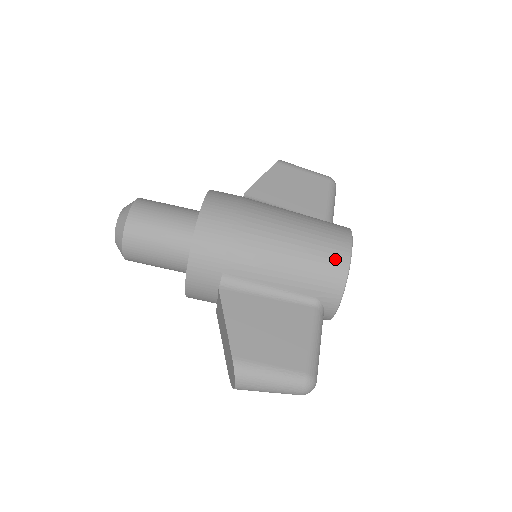
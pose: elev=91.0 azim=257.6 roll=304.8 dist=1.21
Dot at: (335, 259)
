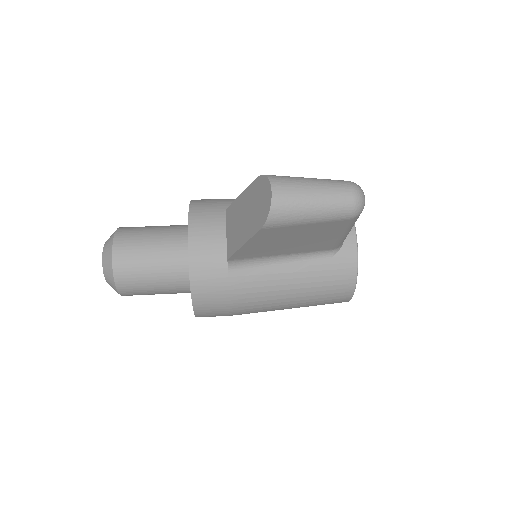
Dot at: occluded
